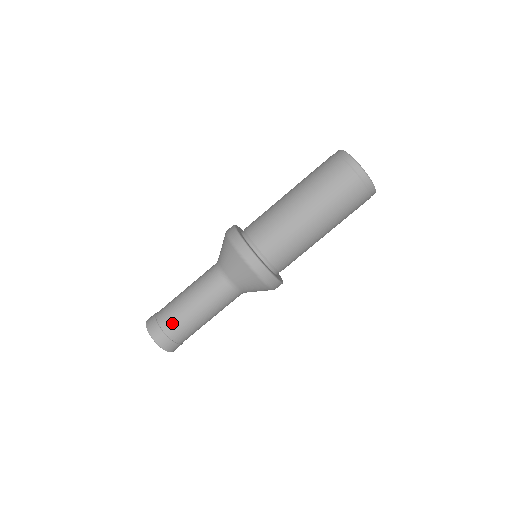
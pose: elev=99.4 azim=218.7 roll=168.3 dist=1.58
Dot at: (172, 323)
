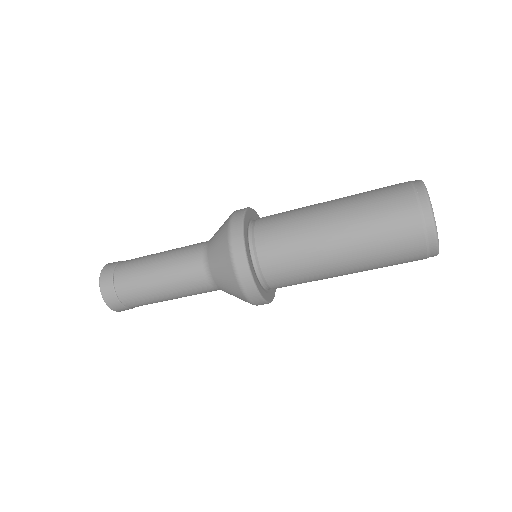
Dot at: (130, 262)
